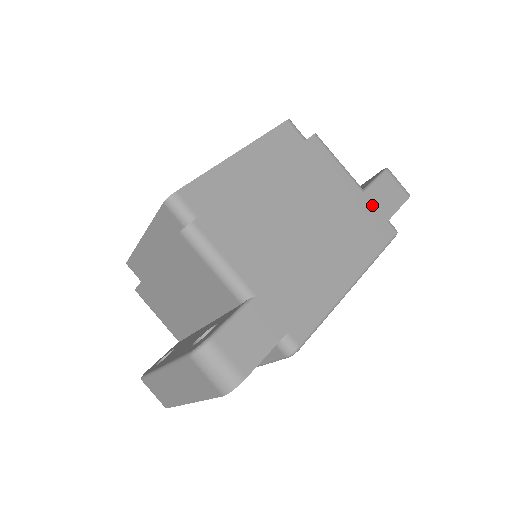
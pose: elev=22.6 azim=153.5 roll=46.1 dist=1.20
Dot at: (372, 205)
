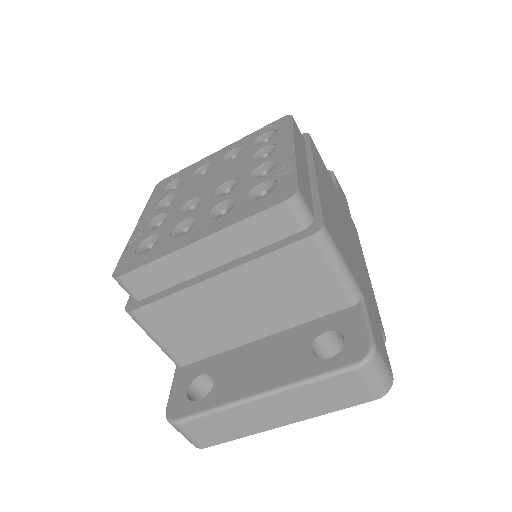
Dot at: (344, 204)
